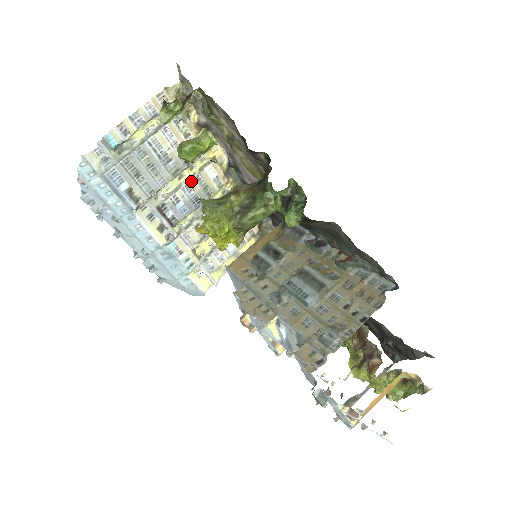
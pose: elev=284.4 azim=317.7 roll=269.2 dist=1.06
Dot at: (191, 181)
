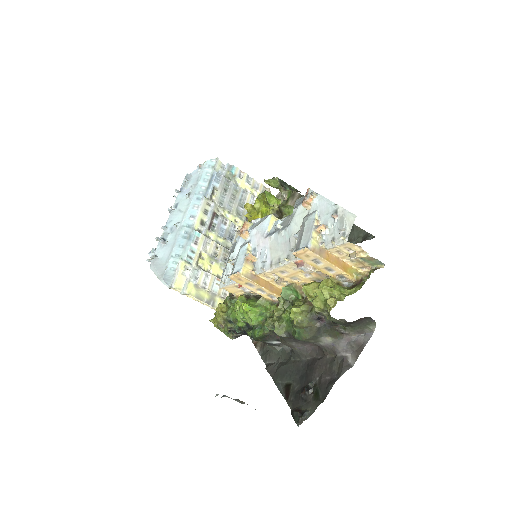
Dot at: (240, 227)
